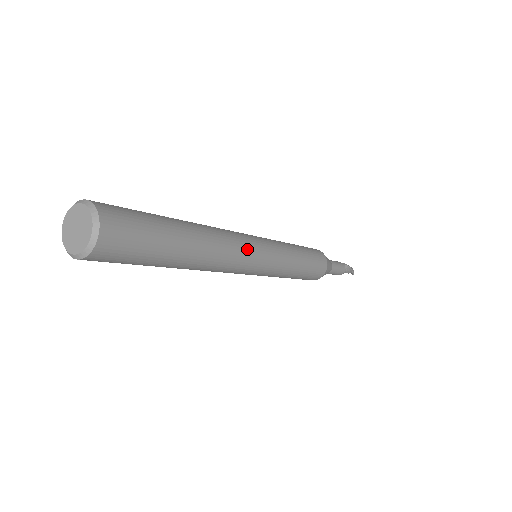
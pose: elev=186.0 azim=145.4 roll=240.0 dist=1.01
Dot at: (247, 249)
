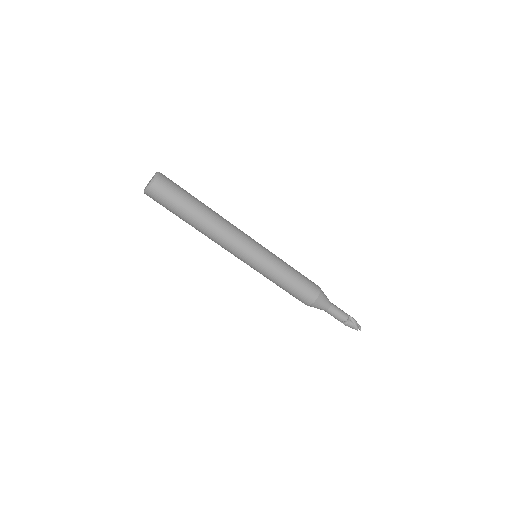
Dot at: (243, 235)
